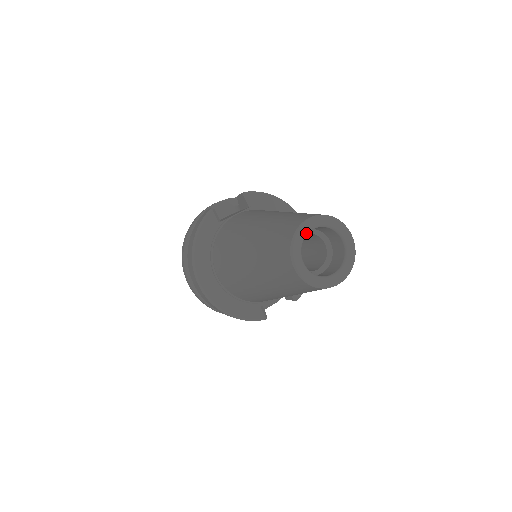
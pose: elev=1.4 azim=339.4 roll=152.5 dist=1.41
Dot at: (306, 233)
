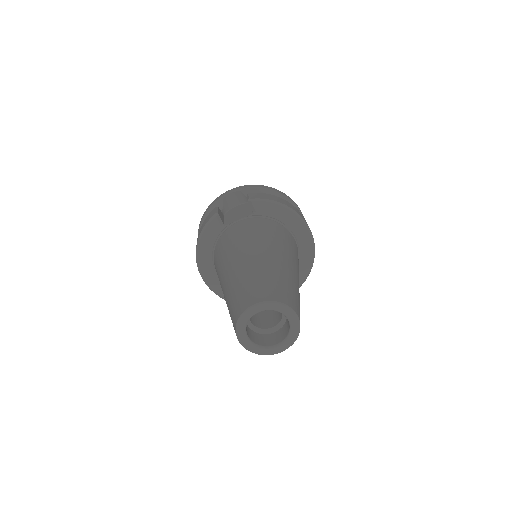
Dot at: (251, 316)
